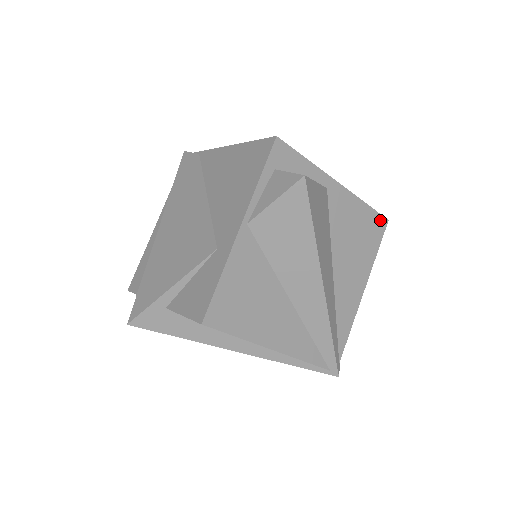
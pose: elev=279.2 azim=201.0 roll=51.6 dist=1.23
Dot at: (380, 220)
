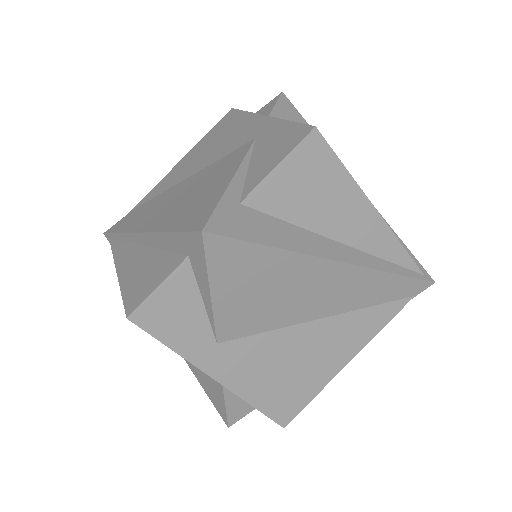
Dot at: occluded
